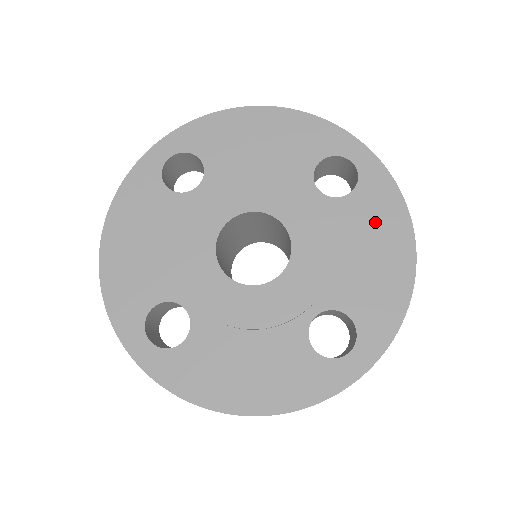
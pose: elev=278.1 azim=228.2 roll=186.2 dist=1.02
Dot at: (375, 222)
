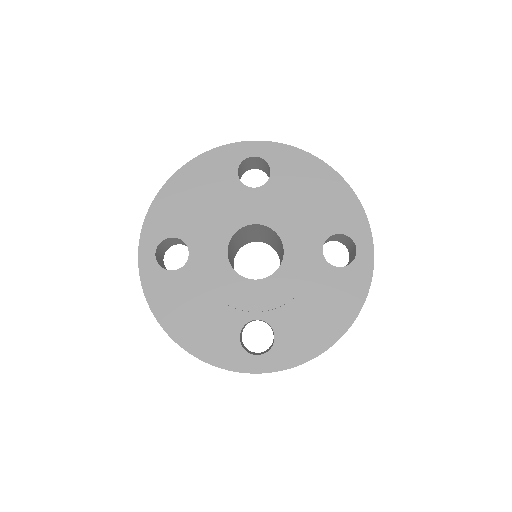
Dot at: (338, 296)
